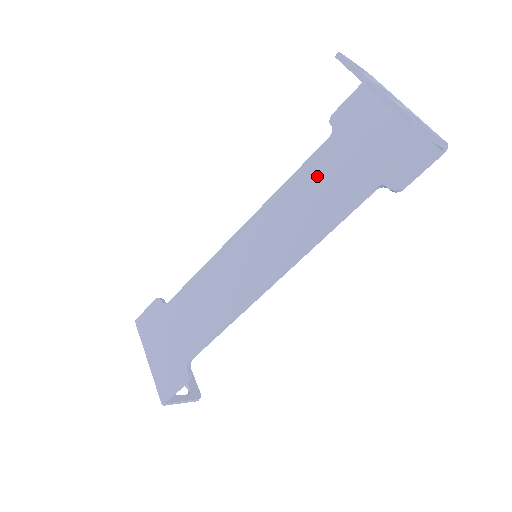
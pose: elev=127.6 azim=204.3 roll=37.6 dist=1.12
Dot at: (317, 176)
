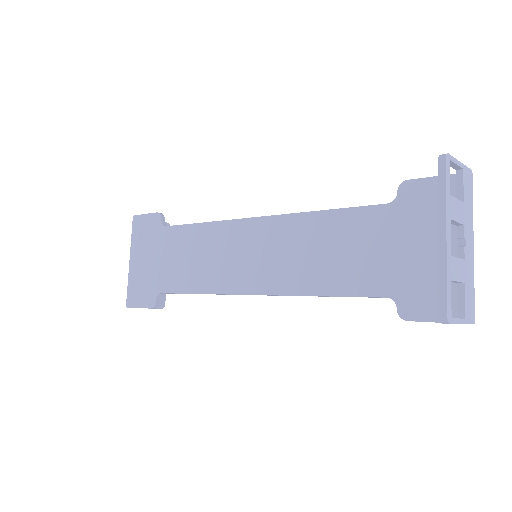
Dot at: (350, 234)
